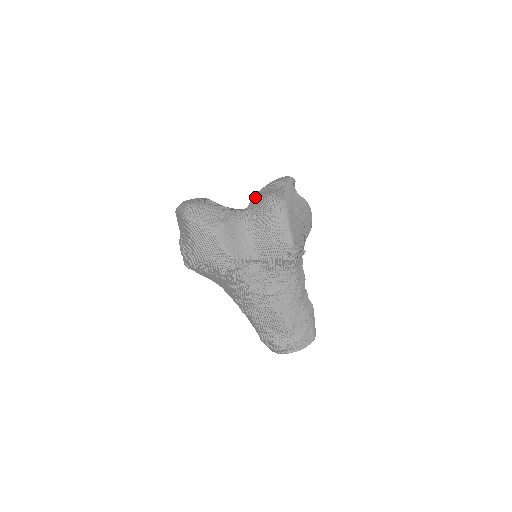
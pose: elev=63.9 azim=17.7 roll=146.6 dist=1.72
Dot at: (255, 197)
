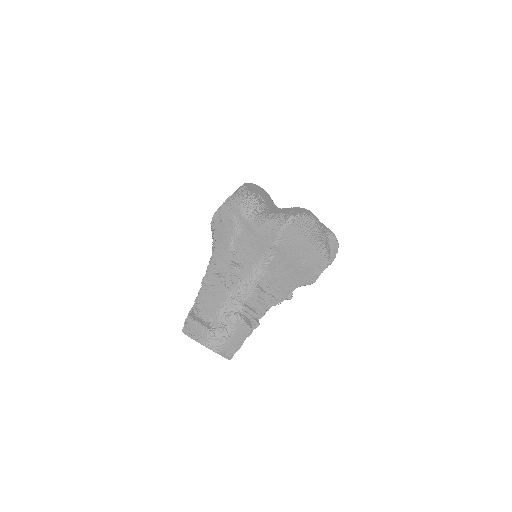
Dot at: occluded
